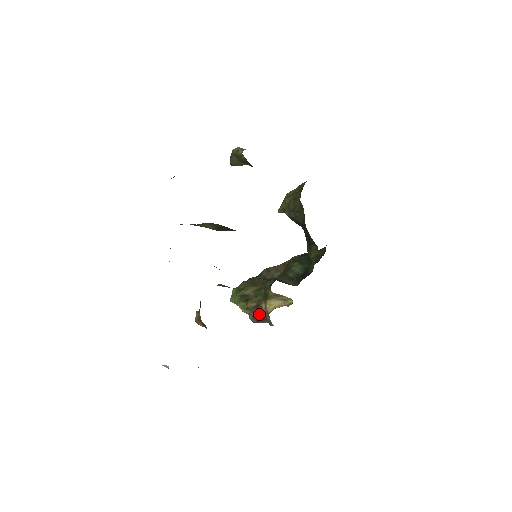
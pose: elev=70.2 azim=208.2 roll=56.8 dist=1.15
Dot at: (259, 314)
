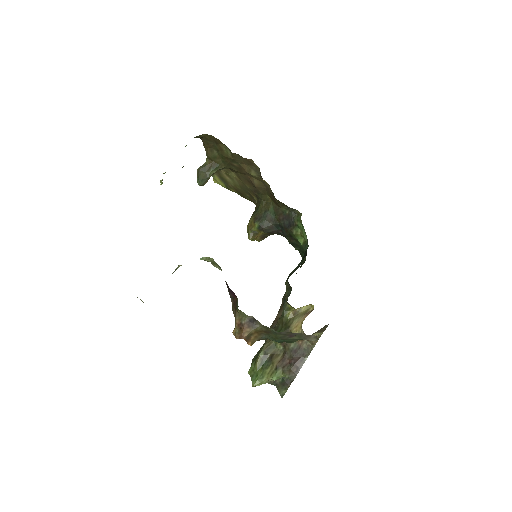
Dot at: (292, 357)
